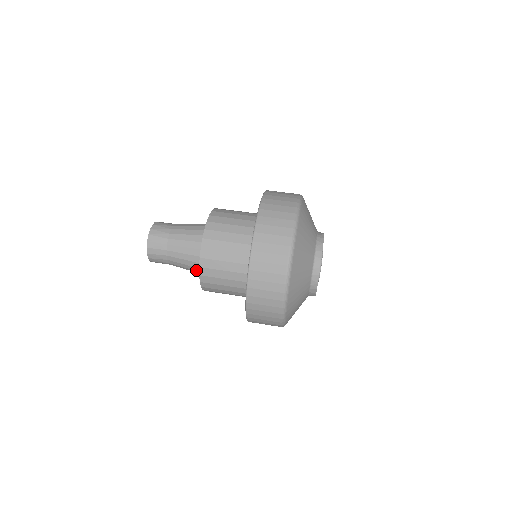
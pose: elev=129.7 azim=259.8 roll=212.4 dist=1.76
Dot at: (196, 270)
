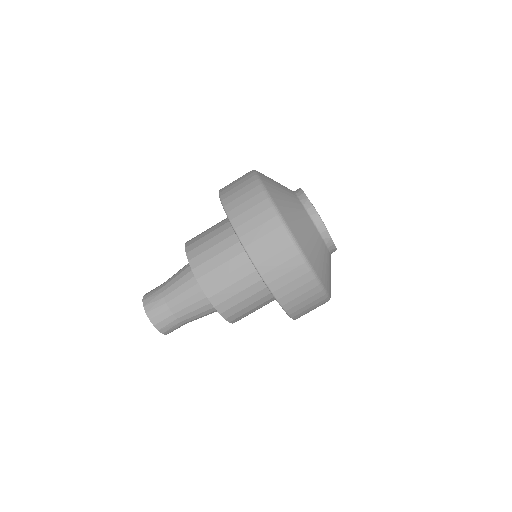
Dot at: (213, 311)
